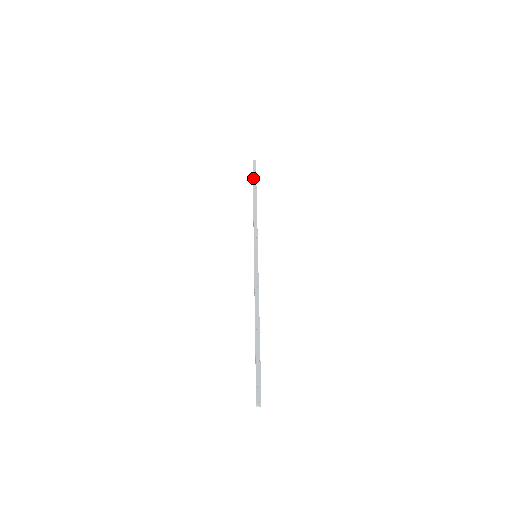
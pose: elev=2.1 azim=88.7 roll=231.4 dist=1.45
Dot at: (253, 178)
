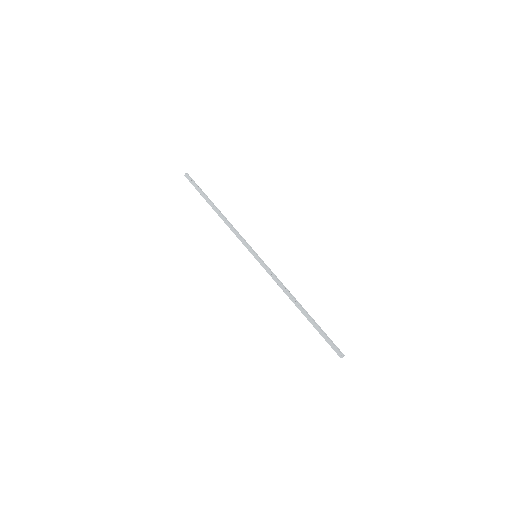
Dot at: (201, 190)
